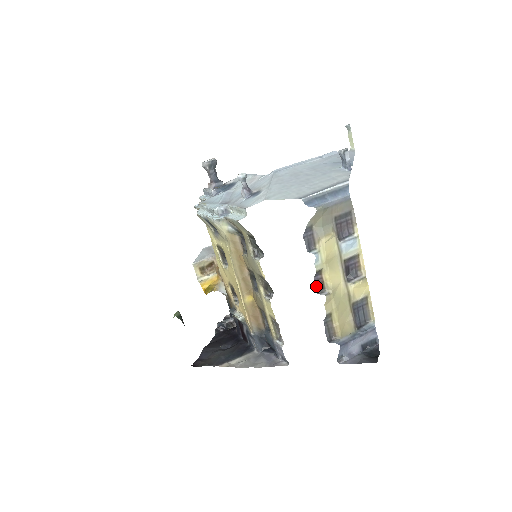
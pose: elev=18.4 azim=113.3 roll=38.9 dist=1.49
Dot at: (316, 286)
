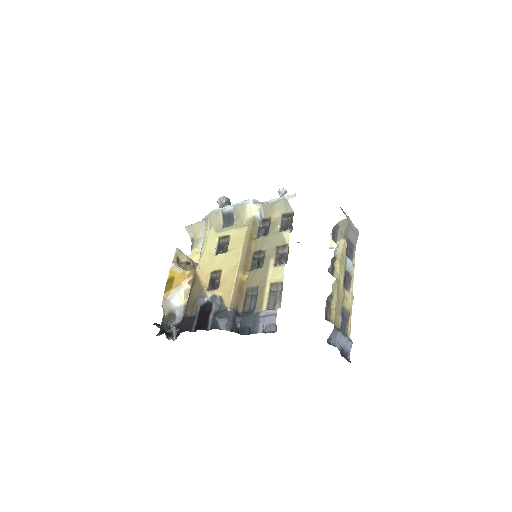
Dot at: (330, 267)
